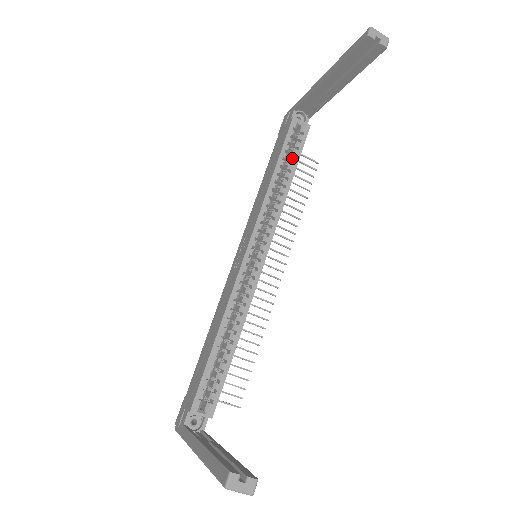
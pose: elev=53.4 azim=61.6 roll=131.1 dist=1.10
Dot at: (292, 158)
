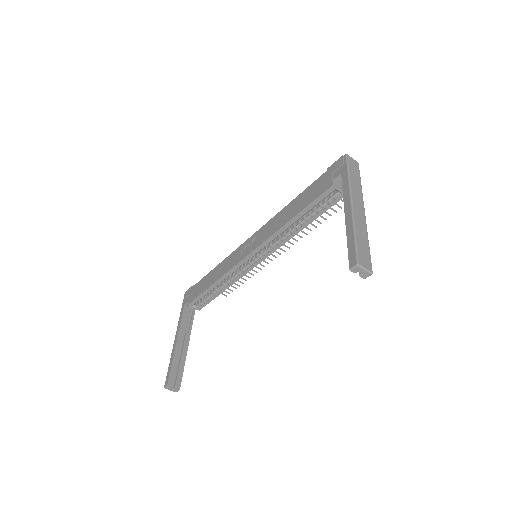
Dot at: (314, 213)
